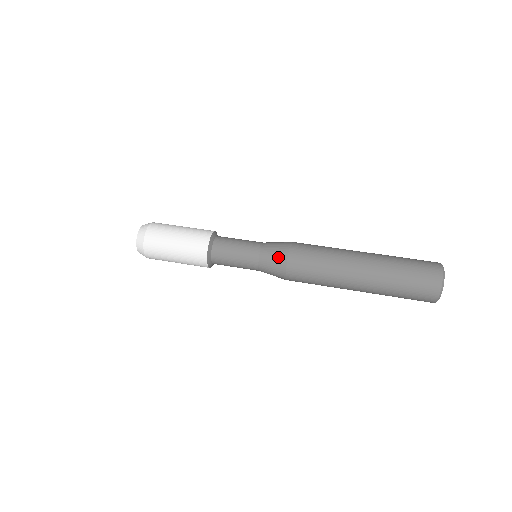
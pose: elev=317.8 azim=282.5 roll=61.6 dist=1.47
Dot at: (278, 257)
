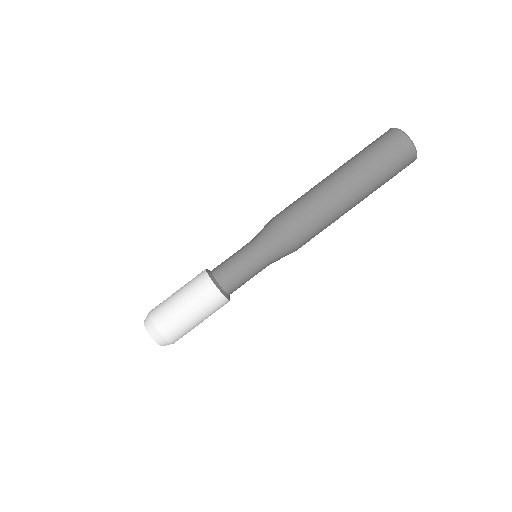
Dot at: occluded
